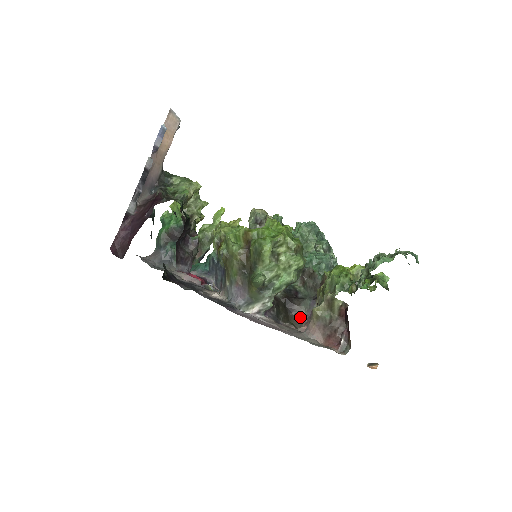
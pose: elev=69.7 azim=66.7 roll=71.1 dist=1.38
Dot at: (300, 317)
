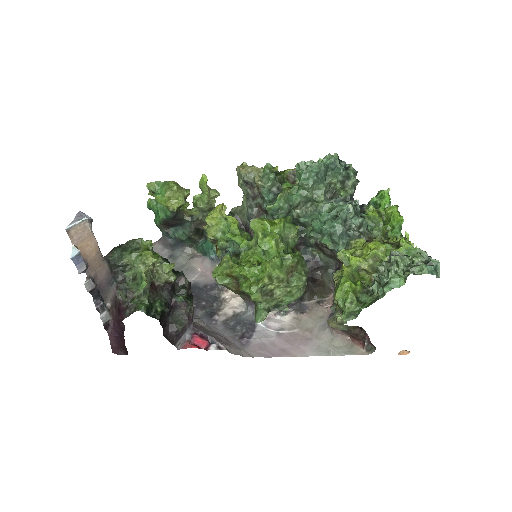
Dot at: (326, 287)
